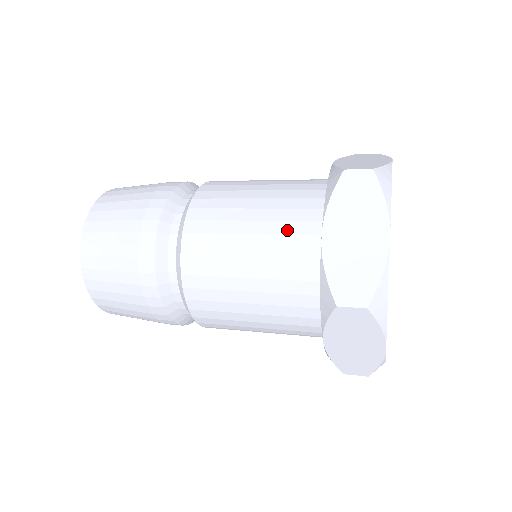
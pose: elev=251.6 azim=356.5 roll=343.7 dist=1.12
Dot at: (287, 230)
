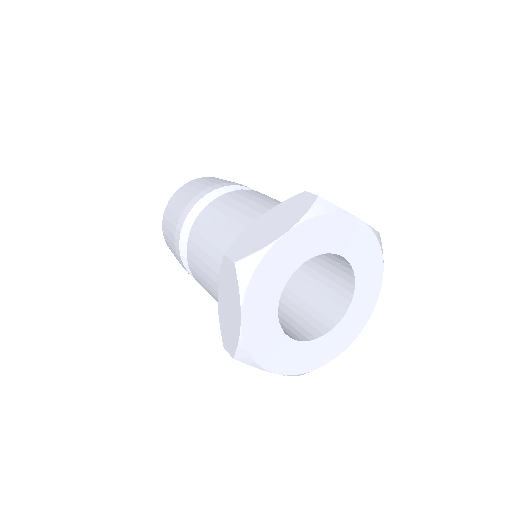
Dot at: (256, 217)
